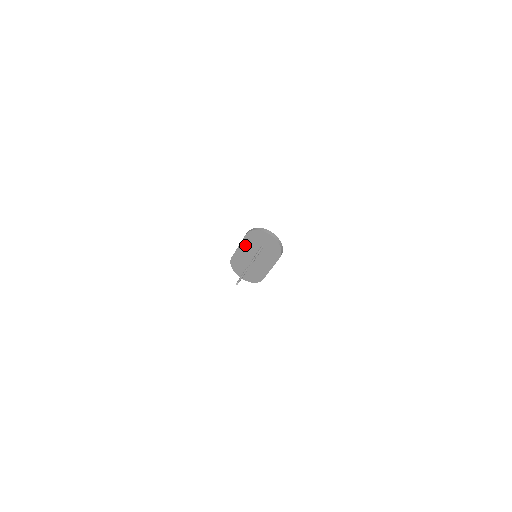
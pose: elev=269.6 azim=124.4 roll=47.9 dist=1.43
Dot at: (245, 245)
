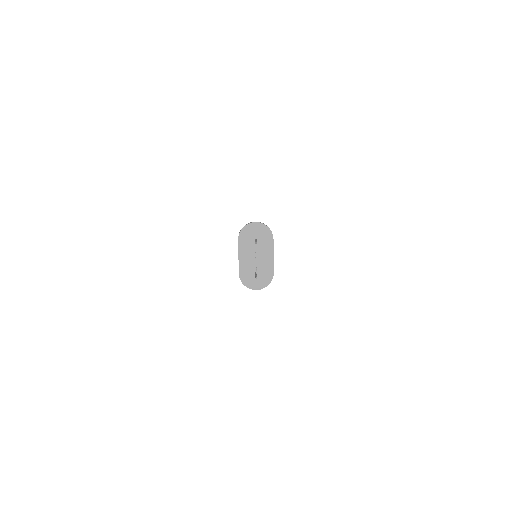
Dot at: (243, 250)
